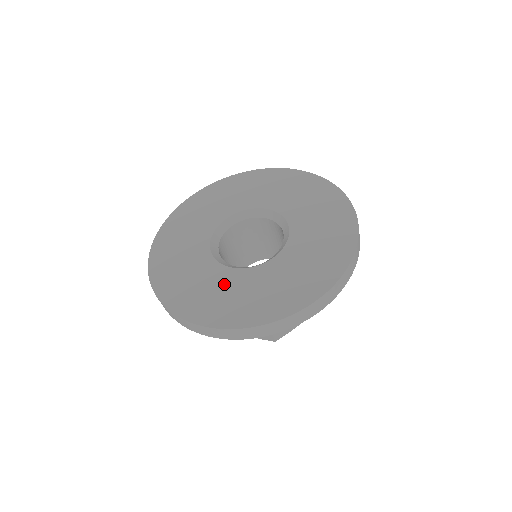
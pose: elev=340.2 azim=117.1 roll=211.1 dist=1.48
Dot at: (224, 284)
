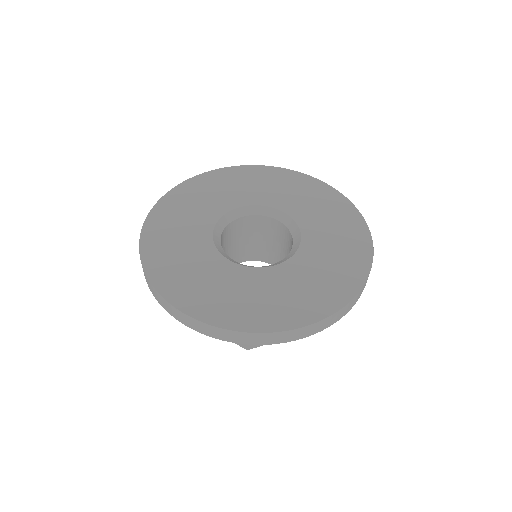
Dot at: (218, 275)
